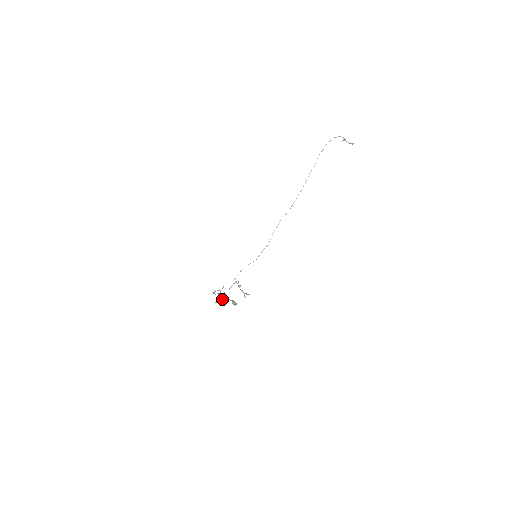
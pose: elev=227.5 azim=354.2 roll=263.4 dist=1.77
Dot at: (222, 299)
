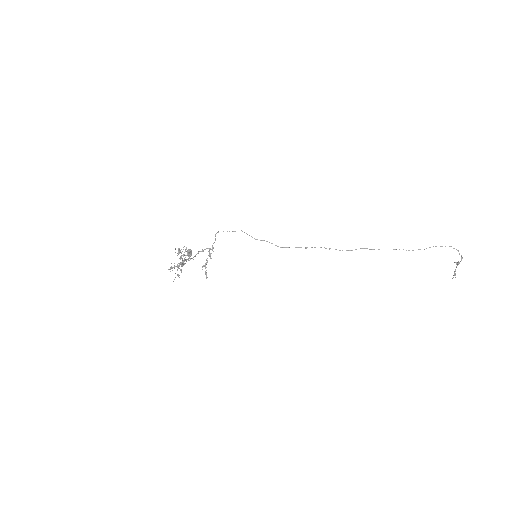
Dot at: occluded
